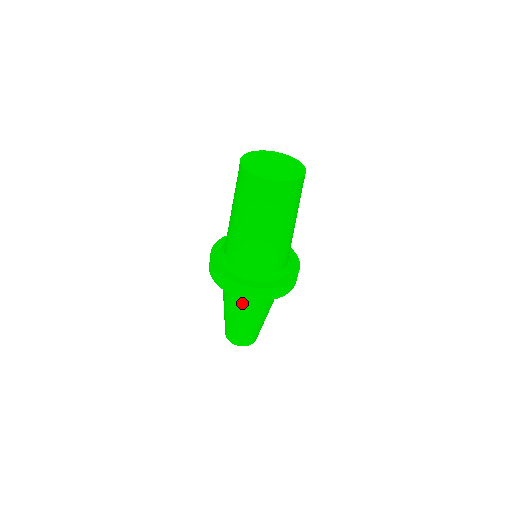
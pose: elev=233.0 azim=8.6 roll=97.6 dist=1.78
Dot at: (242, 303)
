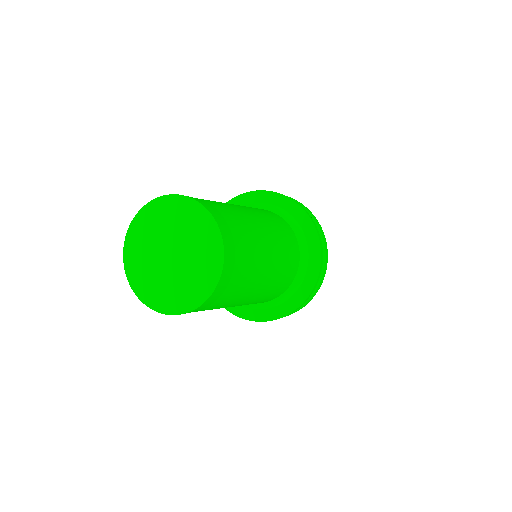
Dot at: occluded
